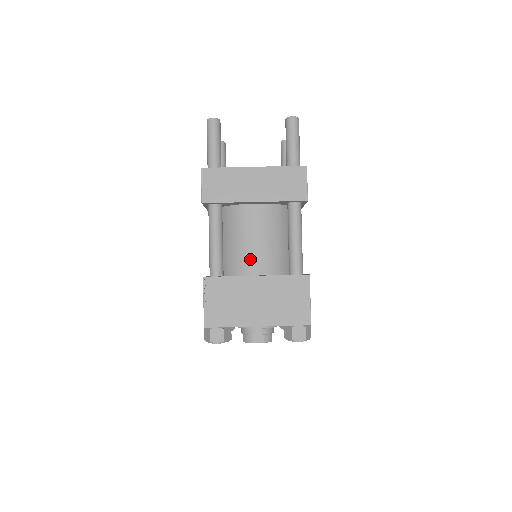
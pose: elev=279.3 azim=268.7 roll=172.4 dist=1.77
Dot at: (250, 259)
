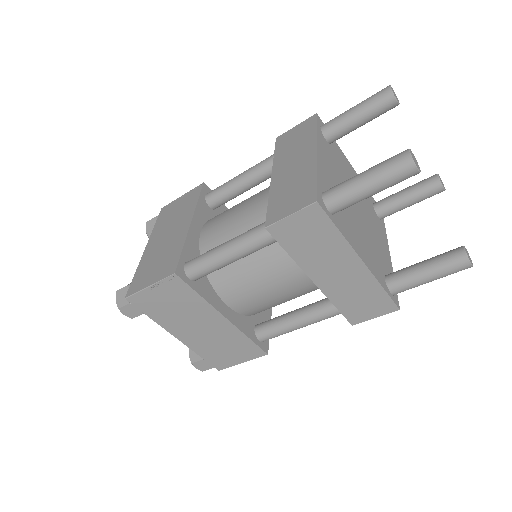
Dot at: (241, 293)
